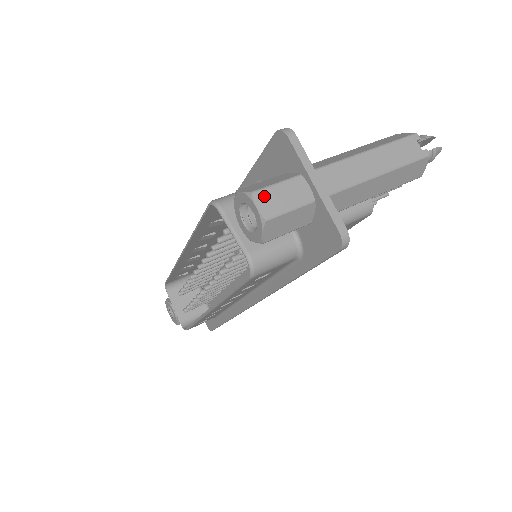
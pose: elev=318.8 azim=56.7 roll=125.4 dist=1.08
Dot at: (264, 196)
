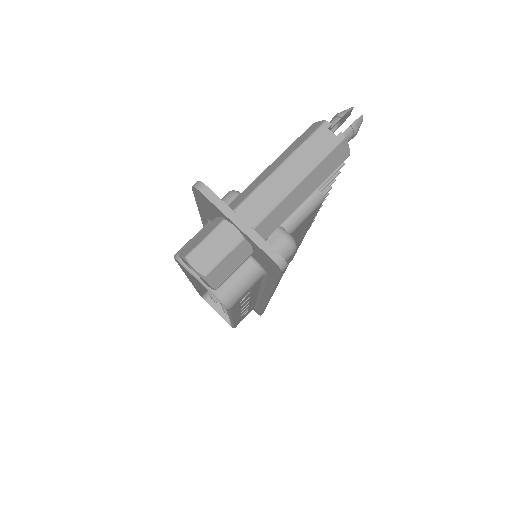
Dot at: (197, 255)
